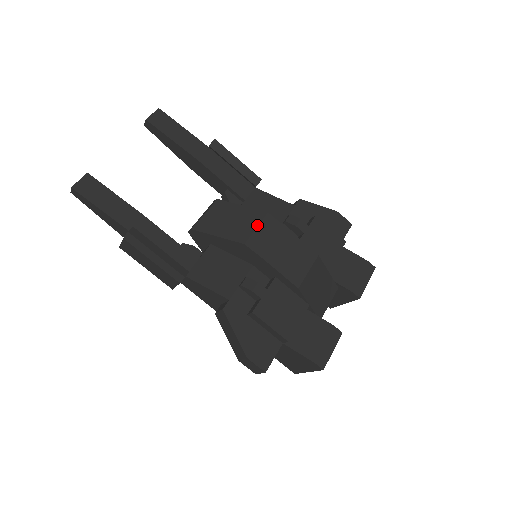
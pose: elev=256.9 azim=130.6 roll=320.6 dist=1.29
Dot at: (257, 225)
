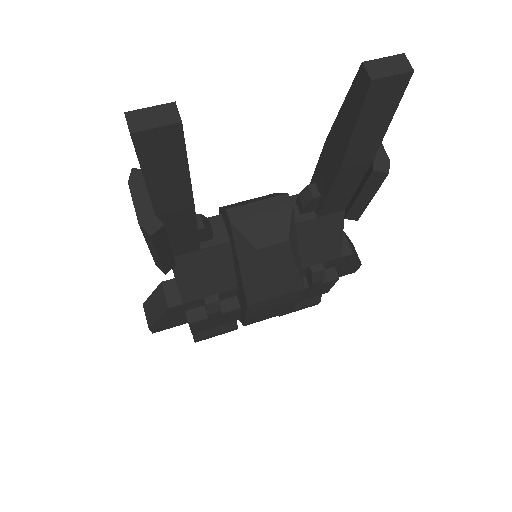
Dot at: (280, 295)
